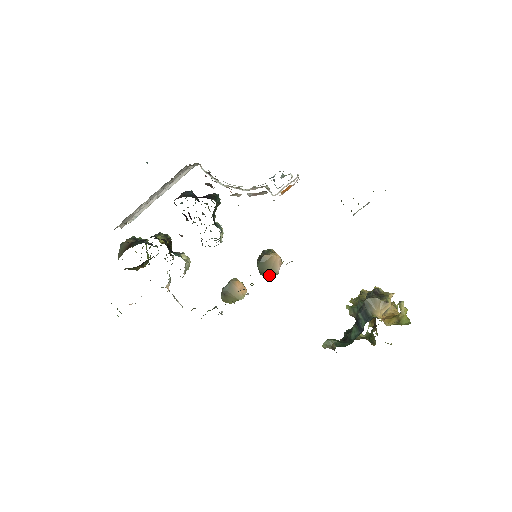
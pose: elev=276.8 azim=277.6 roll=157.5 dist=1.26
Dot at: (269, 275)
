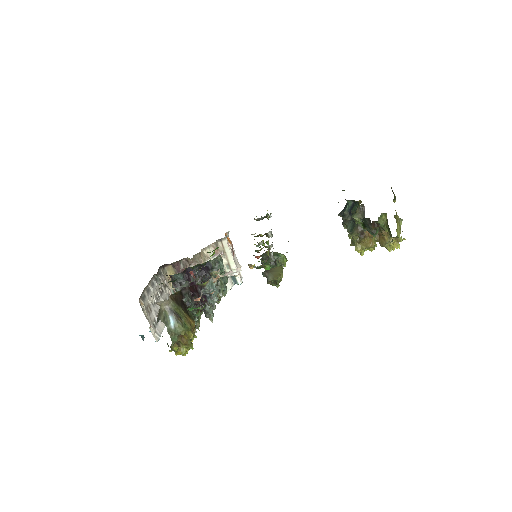
Dot at: (278, 253)
